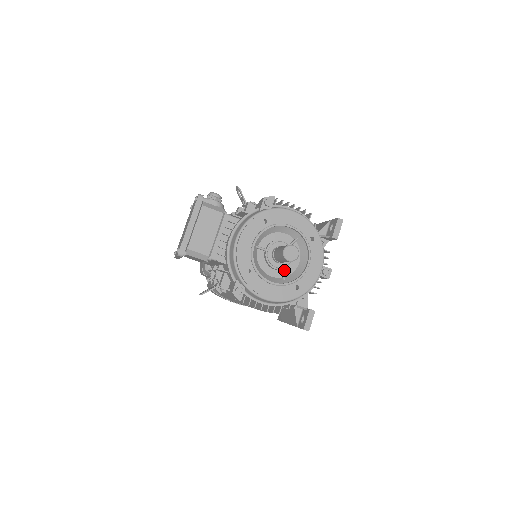
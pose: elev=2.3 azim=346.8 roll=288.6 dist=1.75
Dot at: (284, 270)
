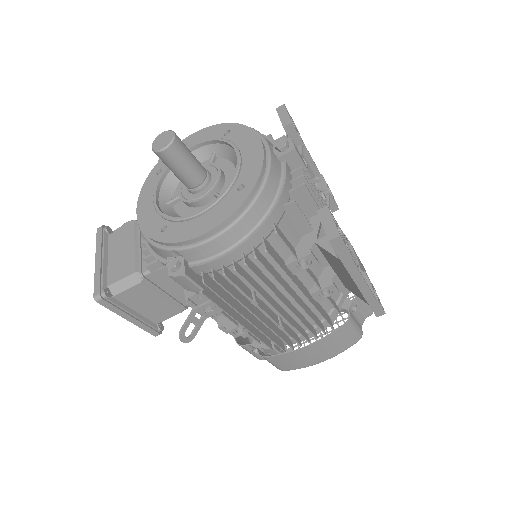
Dot at: occluded
